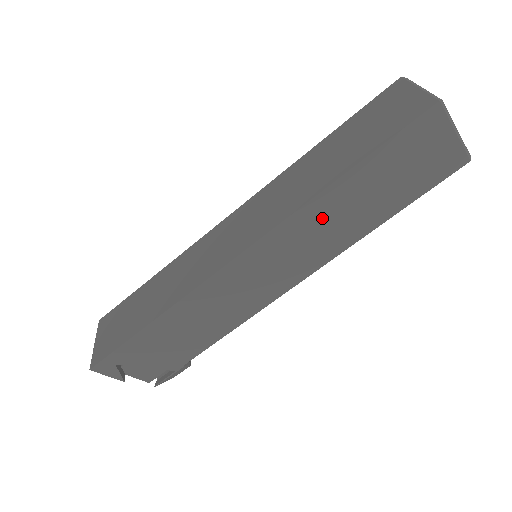
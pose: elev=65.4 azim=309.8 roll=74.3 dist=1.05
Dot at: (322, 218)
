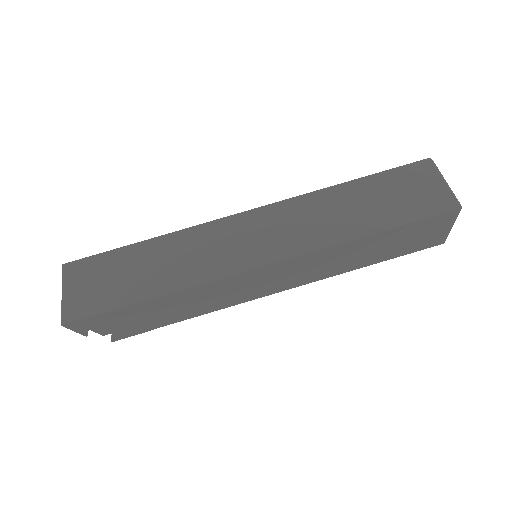
Dot at: (337, 255)
